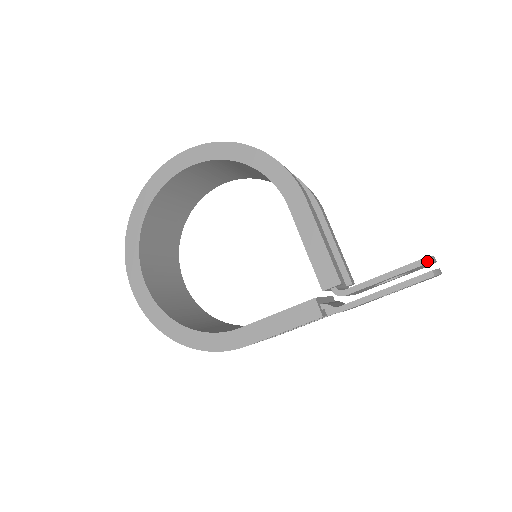
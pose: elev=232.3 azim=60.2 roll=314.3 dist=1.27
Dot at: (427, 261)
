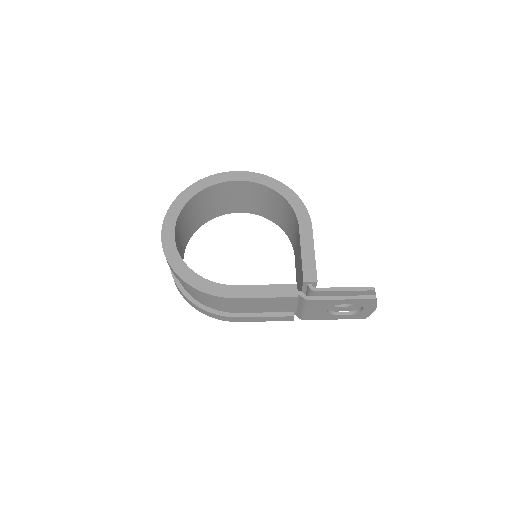
Dot at: (374, 289)
